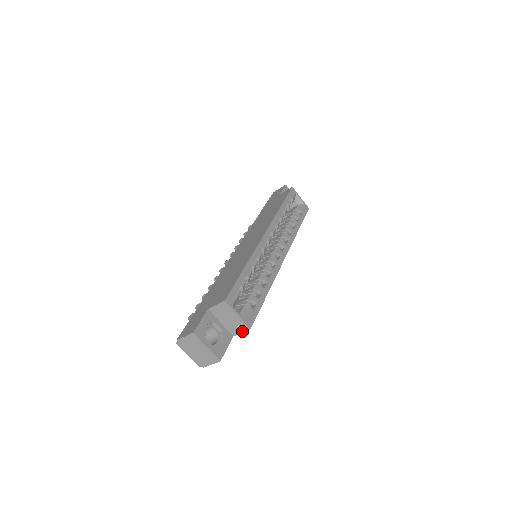
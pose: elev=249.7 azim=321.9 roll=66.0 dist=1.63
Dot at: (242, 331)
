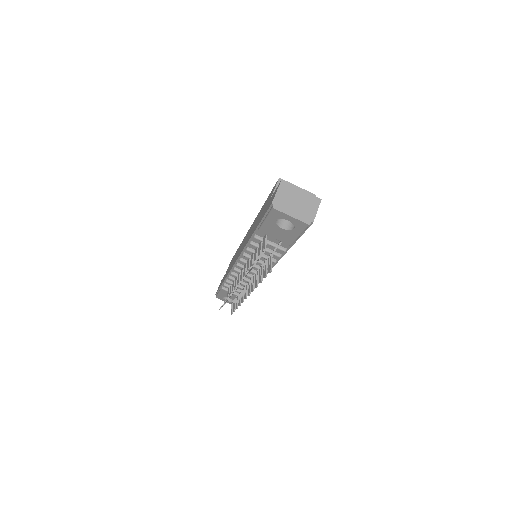
Dot at: occluded
